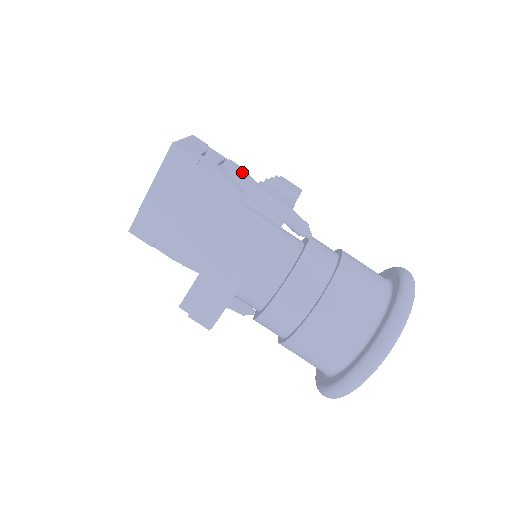
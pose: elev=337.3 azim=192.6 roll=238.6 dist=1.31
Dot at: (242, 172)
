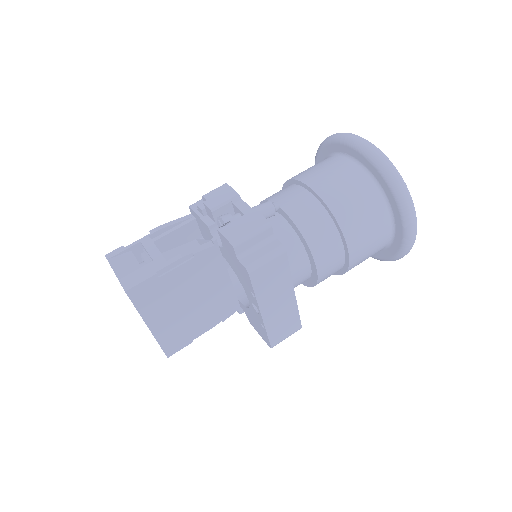
Dot at: (170, 226)
